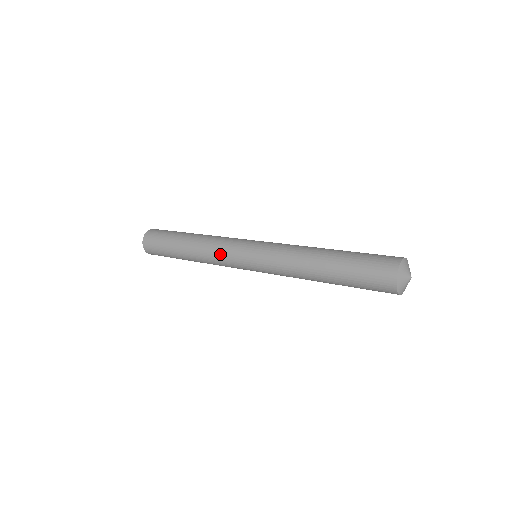
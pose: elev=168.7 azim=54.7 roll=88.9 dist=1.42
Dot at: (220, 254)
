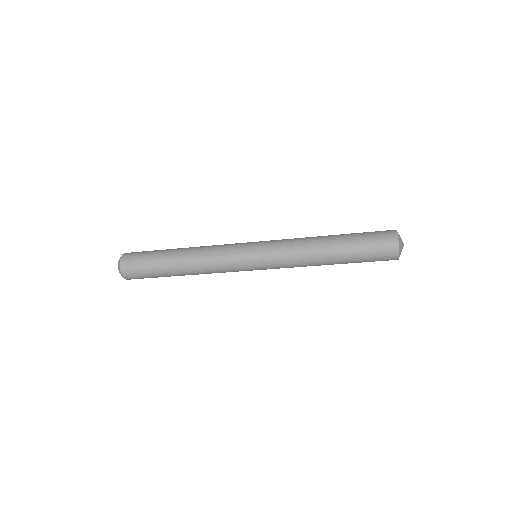
Dot at: (222, 256)
